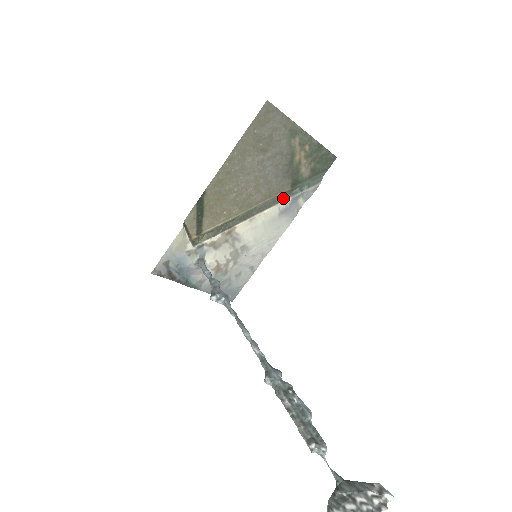
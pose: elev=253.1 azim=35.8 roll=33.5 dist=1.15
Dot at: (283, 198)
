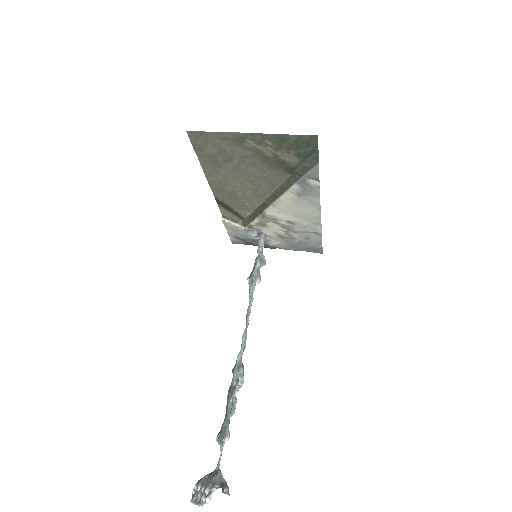
Dot at: (290, 184)
